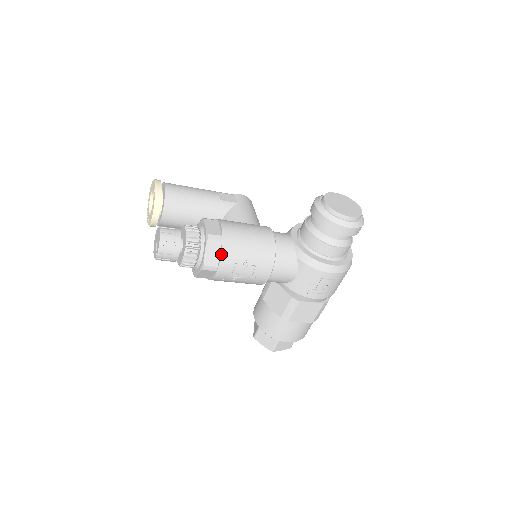
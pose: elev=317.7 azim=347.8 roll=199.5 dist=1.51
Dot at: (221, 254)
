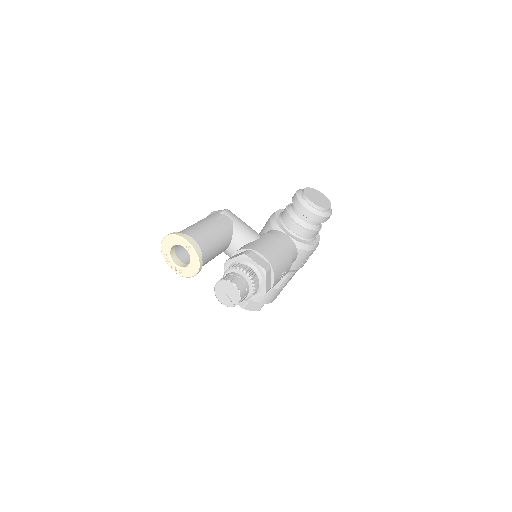
Dot at: (274, 278)
